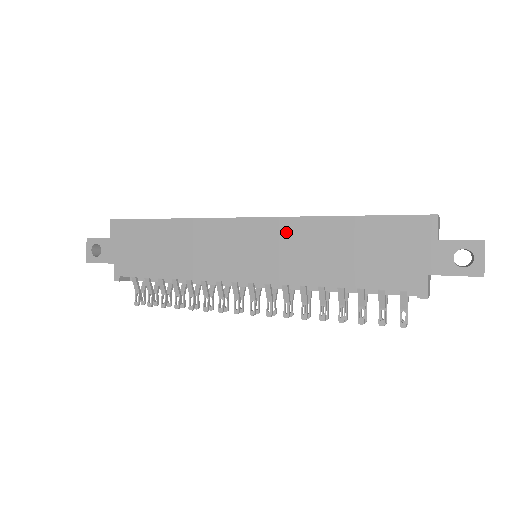
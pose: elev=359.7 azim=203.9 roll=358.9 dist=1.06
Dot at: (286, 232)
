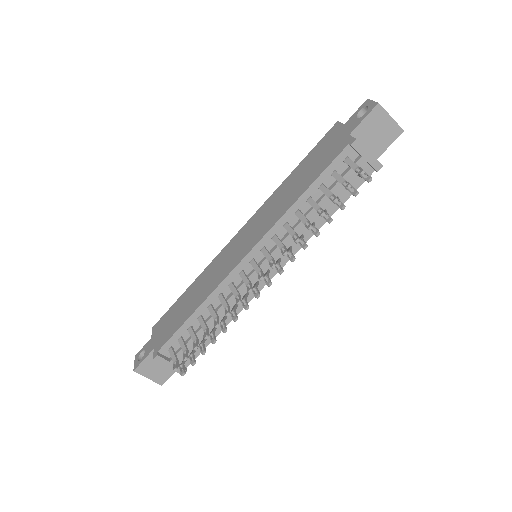
Dot at: (262, 212)
